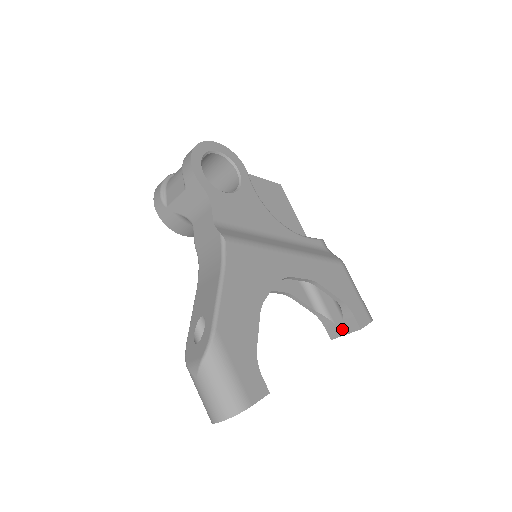
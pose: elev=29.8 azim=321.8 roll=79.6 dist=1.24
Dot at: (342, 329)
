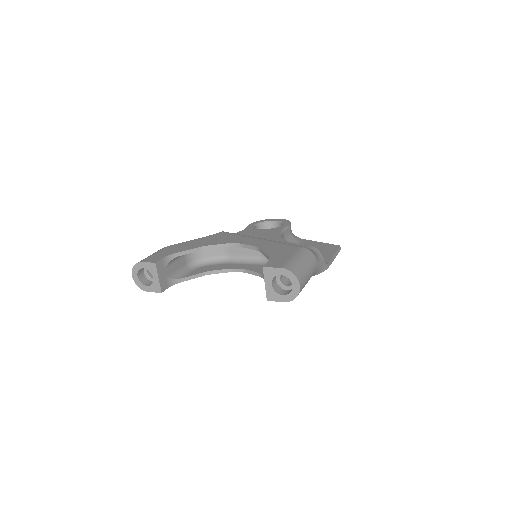
Dot at: occluded
